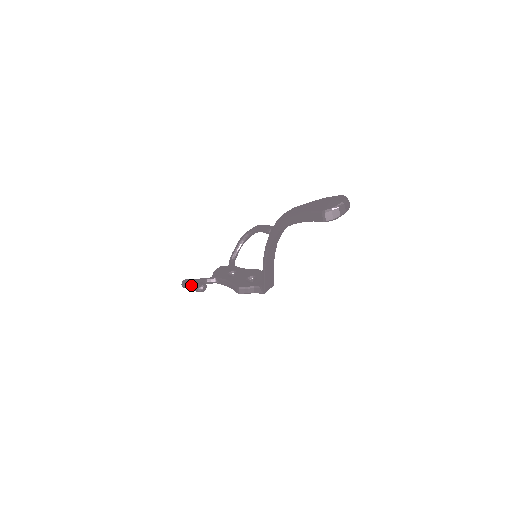
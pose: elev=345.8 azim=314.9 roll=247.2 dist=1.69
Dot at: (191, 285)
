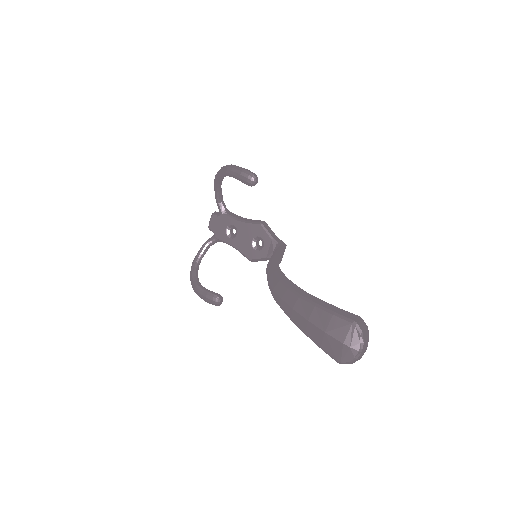
Dot at: (206, 301)
